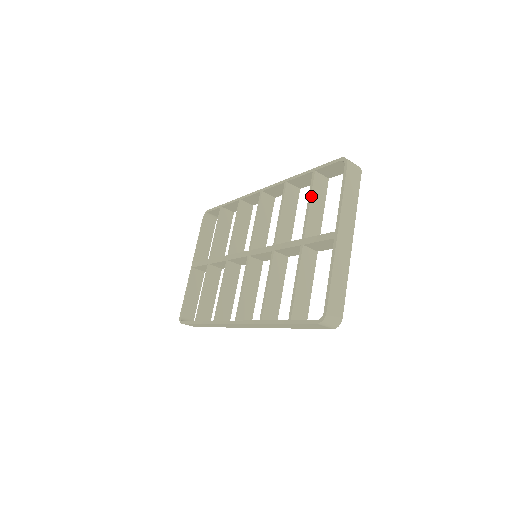
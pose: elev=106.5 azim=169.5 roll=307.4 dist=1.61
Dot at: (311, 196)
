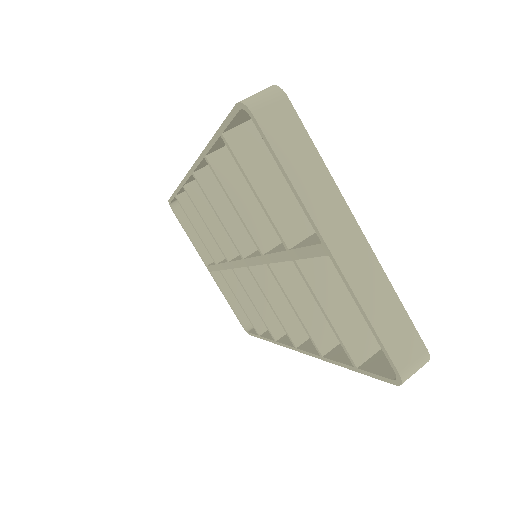
Dot at: (248, 179)
